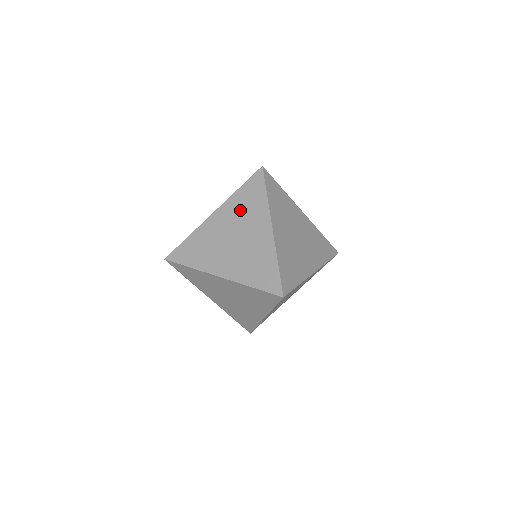
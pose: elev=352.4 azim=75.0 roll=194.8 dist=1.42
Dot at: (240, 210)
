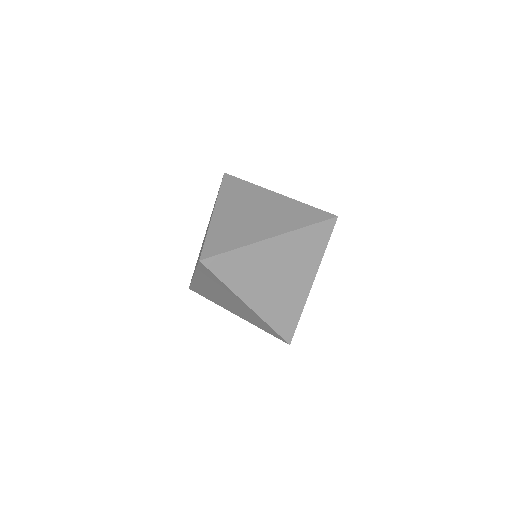
Dot at: (298, 250)
